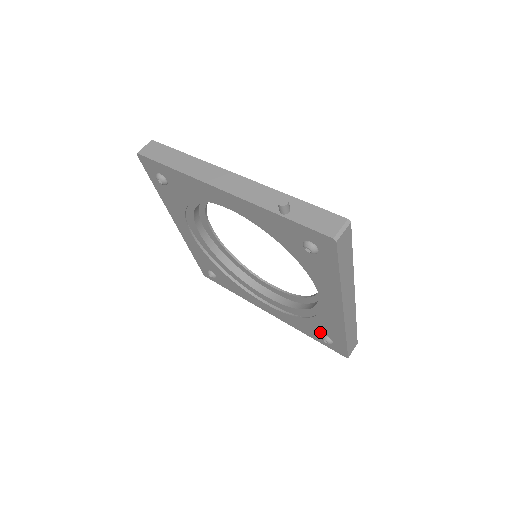
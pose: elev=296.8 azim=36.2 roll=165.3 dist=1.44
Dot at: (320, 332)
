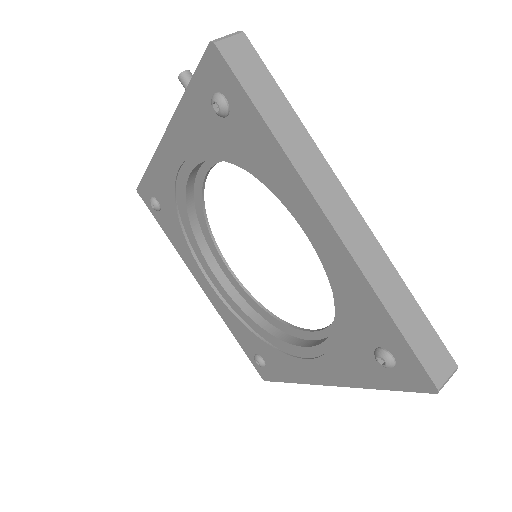
Dot at: (369, 347)
